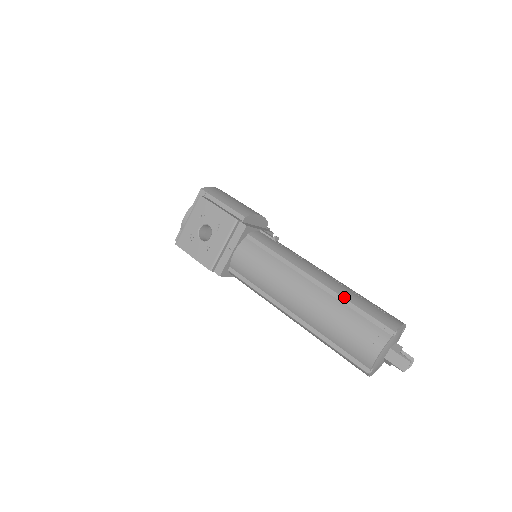
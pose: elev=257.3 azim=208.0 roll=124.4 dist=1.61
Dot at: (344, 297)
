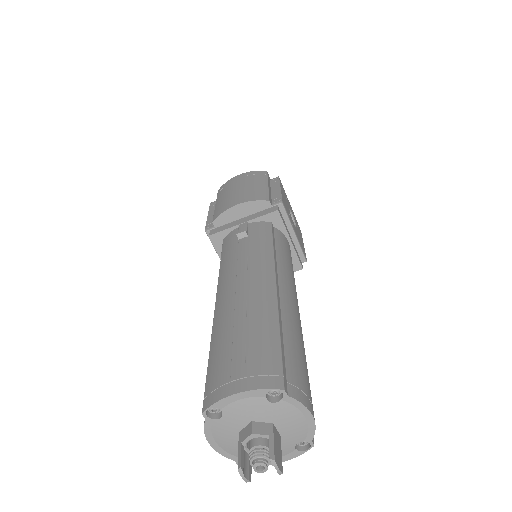
Dot at: (211, 338)
